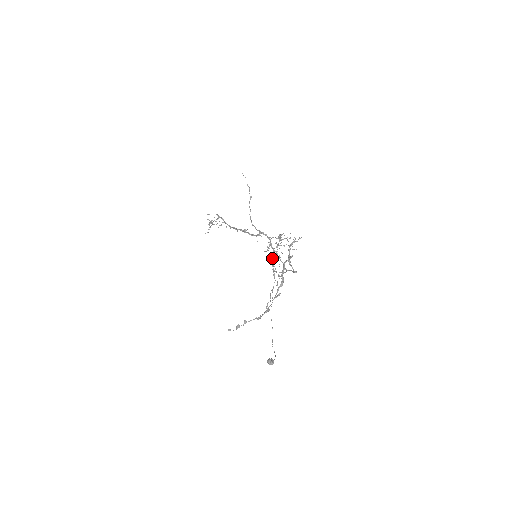
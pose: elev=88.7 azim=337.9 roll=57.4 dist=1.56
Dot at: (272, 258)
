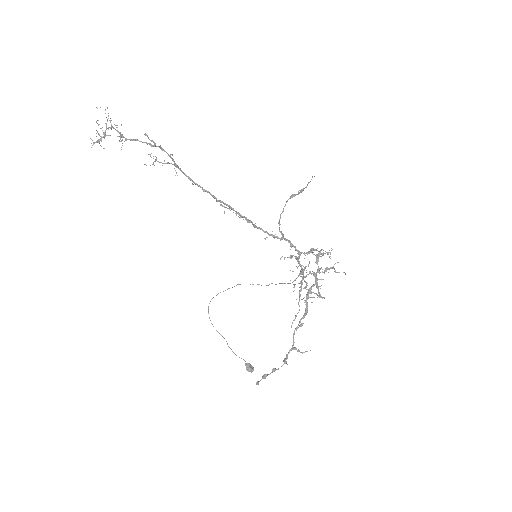
Dot at: (301, 282)
